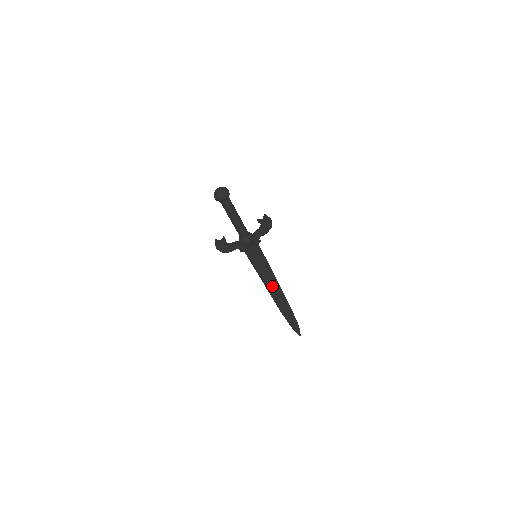
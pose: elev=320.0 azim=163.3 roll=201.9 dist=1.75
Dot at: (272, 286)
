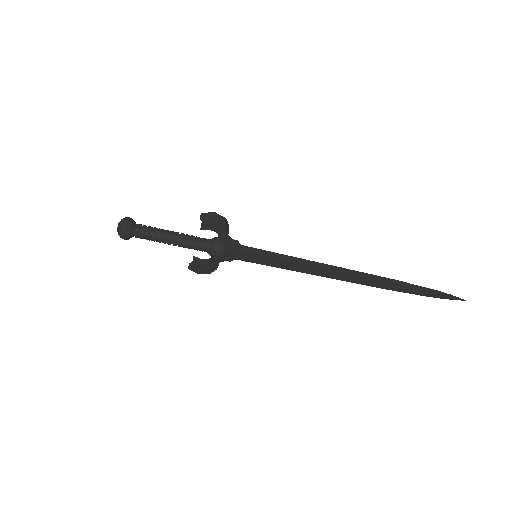
Dot at: (326, 272)
